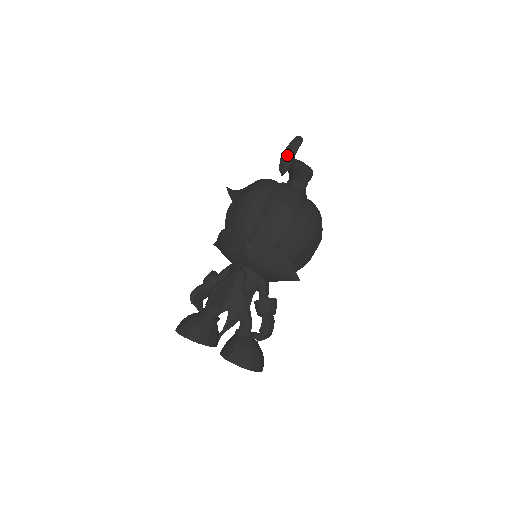
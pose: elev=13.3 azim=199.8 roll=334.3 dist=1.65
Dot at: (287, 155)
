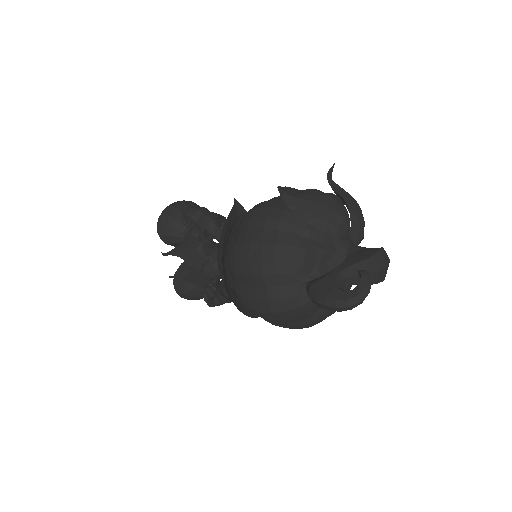
Dot at: (315, 301)
